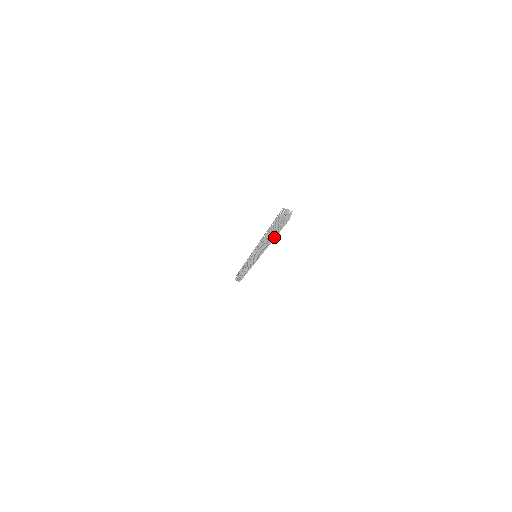
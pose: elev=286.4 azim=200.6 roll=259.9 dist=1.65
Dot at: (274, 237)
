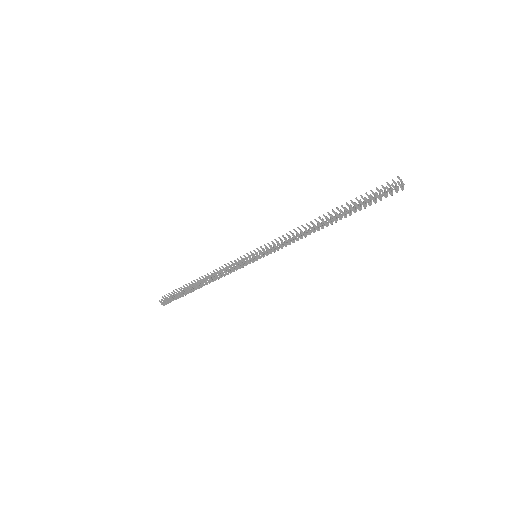
Dot at: (341, 219)
